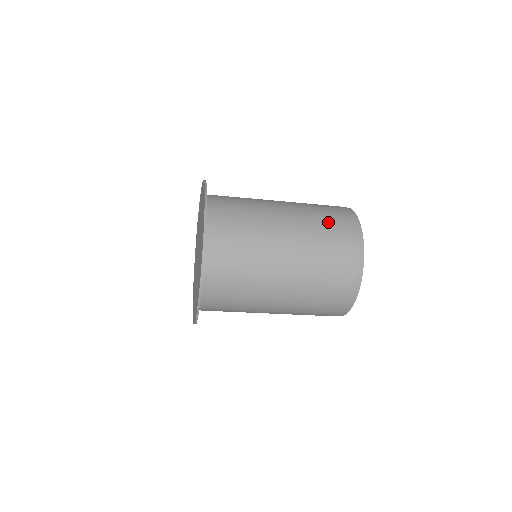
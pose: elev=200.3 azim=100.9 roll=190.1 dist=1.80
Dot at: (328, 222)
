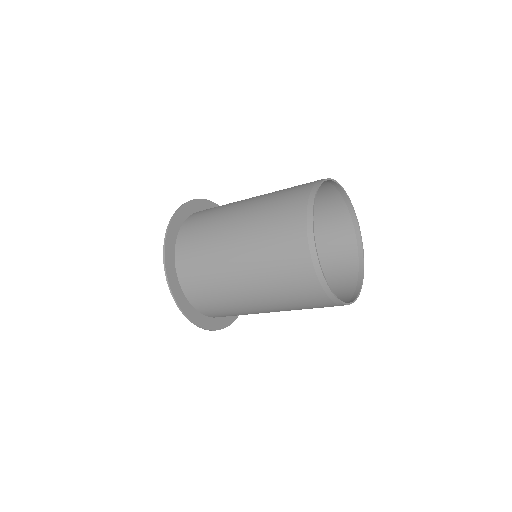
Dot at: (282, 199)
